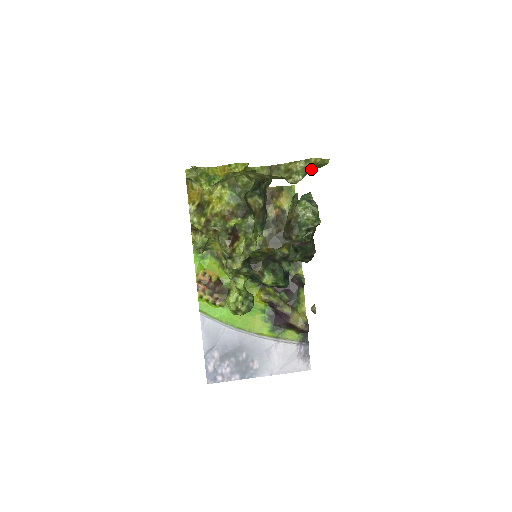
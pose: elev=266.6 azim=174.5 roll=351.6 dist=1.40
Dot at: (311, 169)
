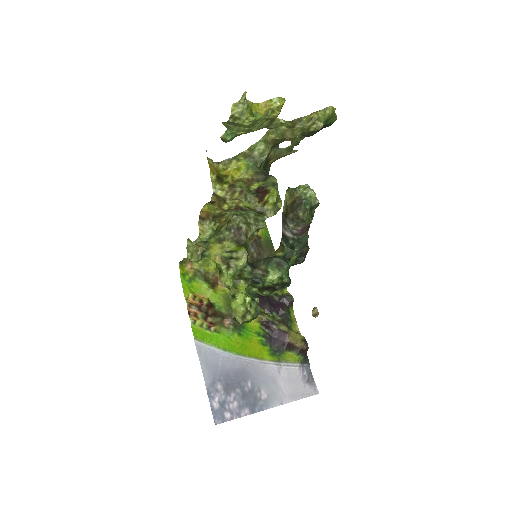
Dot at: (328, 120)
